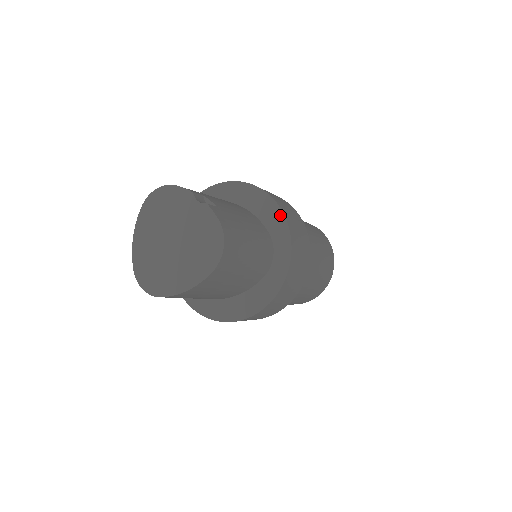
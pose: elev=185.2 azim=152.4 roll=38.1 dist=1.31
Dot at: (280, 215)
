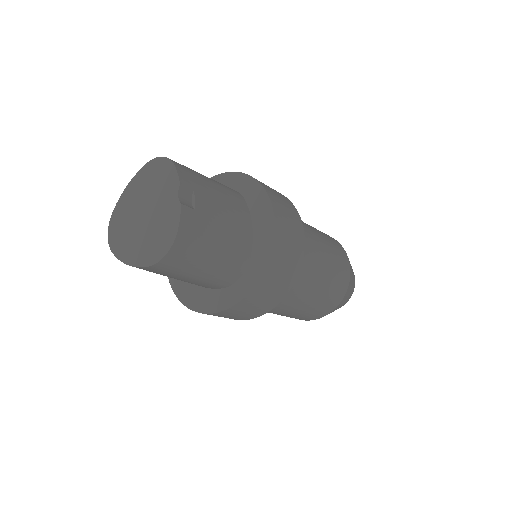
Dot at: (269, 246)
